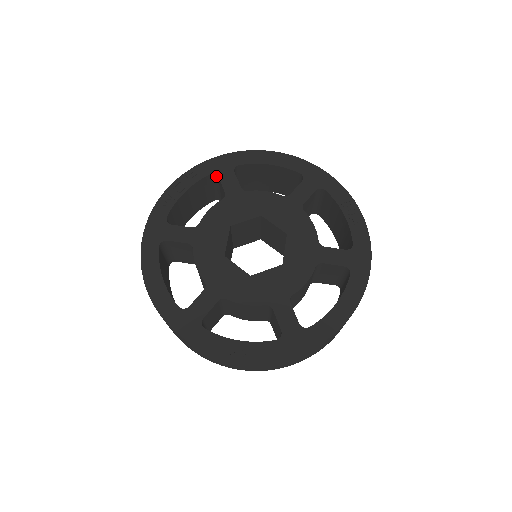
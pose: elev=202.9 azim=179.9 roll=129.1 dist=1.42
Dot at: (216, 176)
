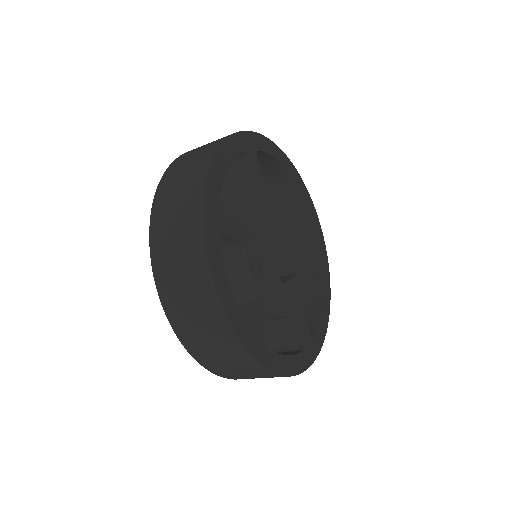
Dot at: (243, 156)
